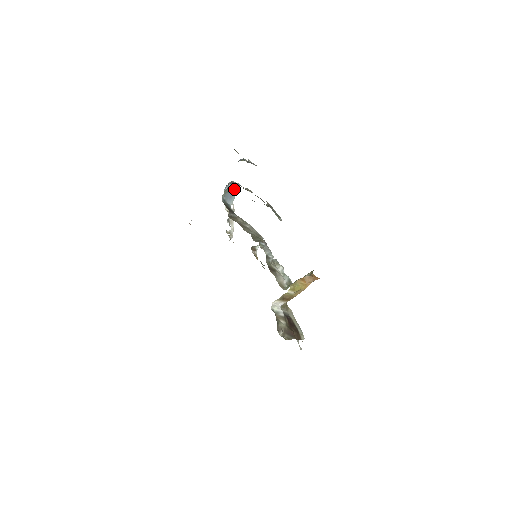
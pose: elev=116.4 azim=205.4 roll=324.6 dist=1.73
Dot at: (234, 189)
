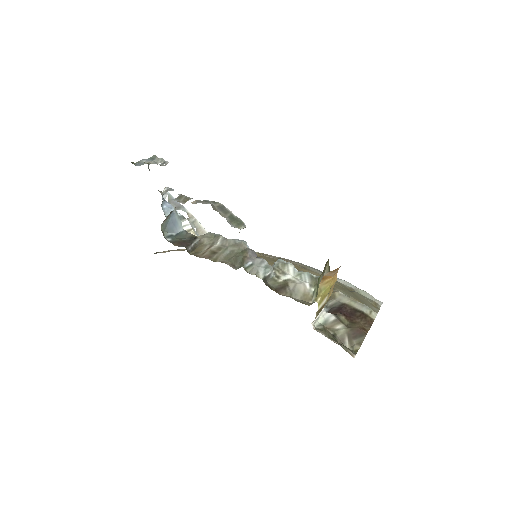
Dot at: (169, 215)
